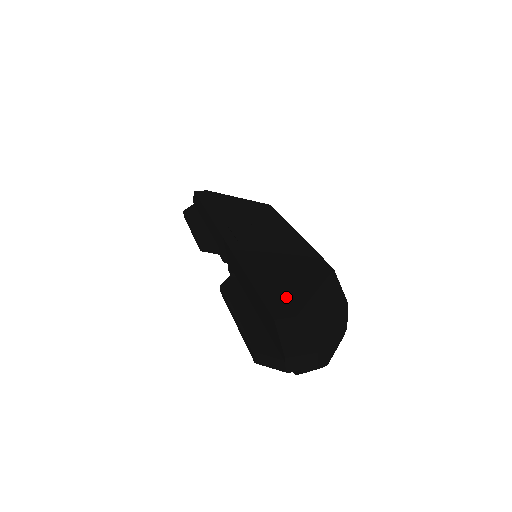
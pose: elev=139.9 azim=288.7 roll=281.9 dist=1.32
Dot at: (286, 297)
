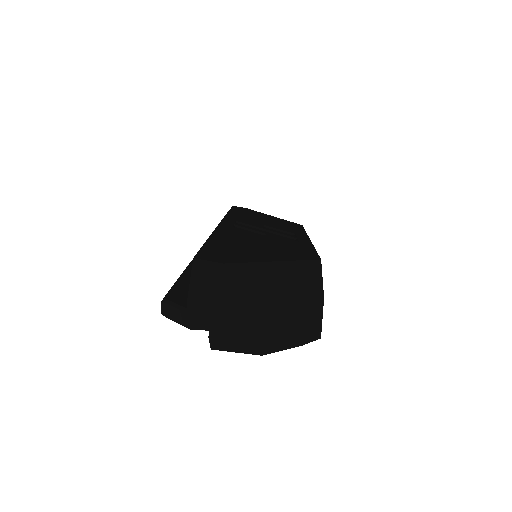
Dot at: (232, 254)
